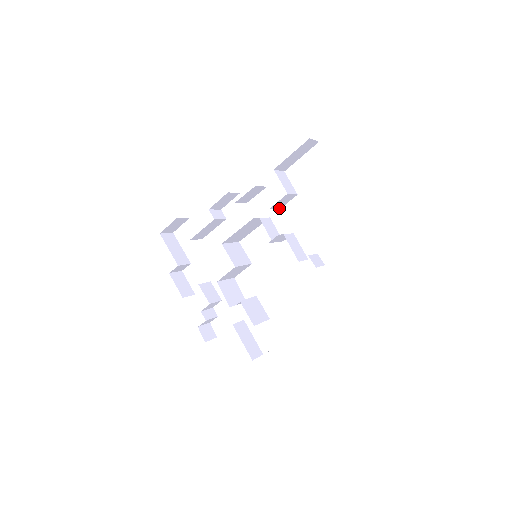
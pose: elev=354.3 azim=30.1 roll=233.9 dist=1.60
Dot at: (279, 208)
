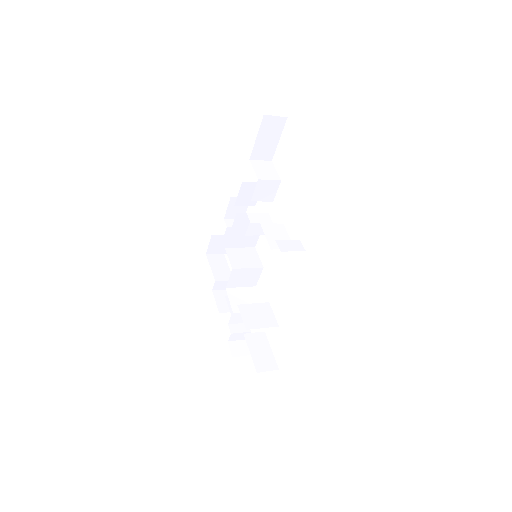
Dot at: (271, 200)
